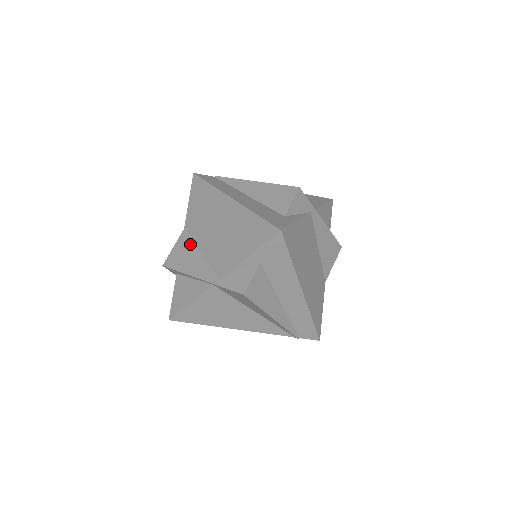
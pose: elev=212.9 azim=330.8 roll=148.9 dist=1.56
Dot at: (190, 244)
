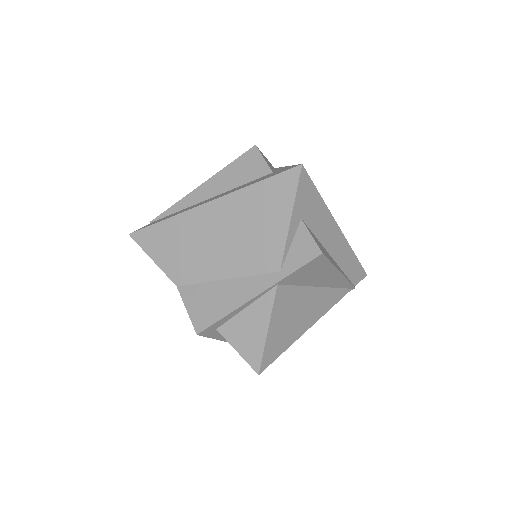
Dot at: (203, 287)
